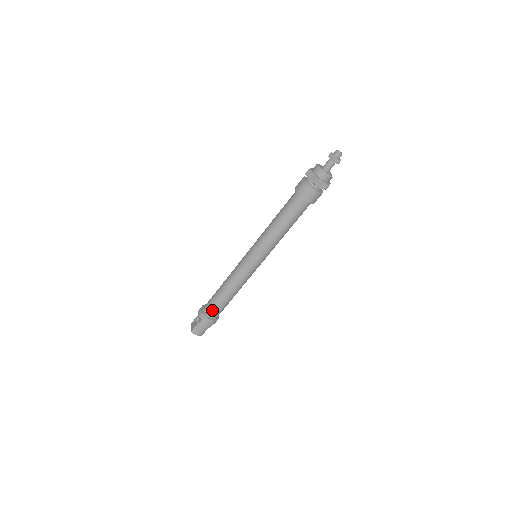
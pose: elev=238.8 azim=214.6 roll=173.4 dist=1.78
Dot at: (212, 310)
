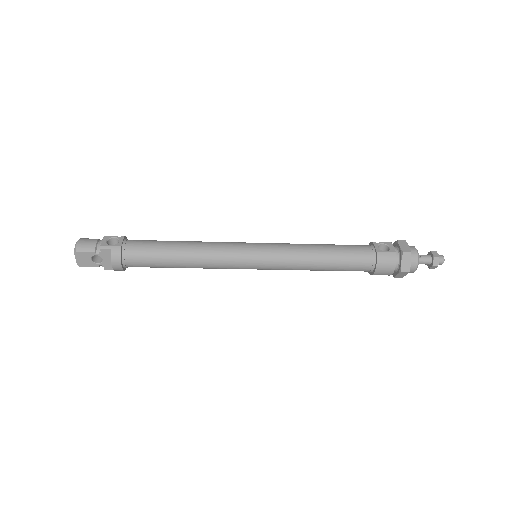
Dot at: occluded
